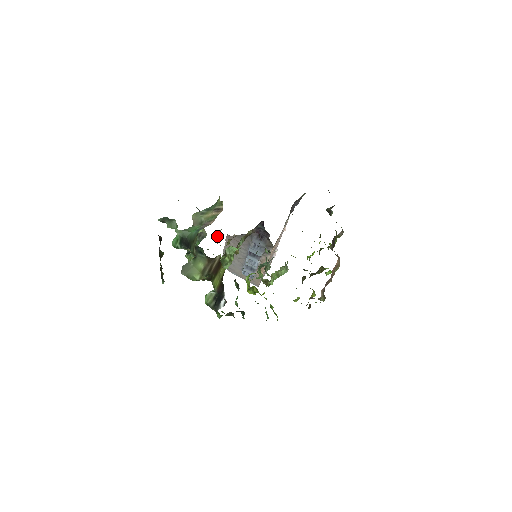
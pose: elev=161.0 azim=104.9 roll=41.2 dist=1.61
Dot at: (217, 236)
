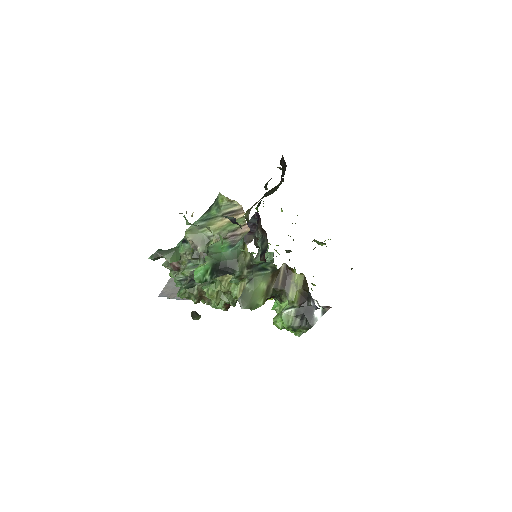
Dot at: occluded
